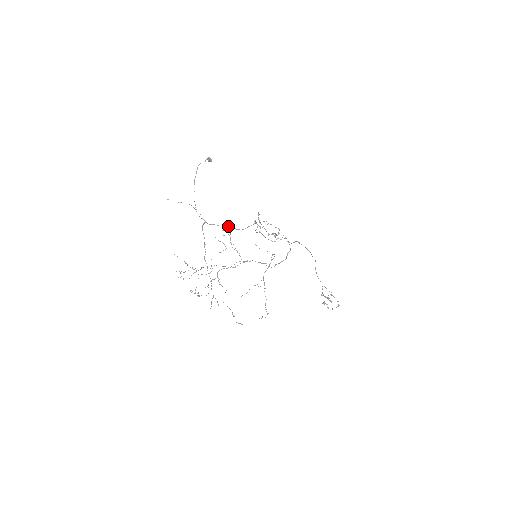
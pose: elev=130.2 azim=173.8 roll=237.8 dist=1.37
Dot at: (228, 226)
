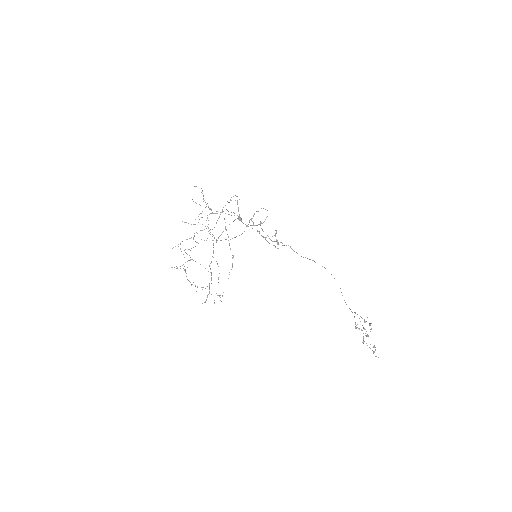
Dot at: (234, 237)
